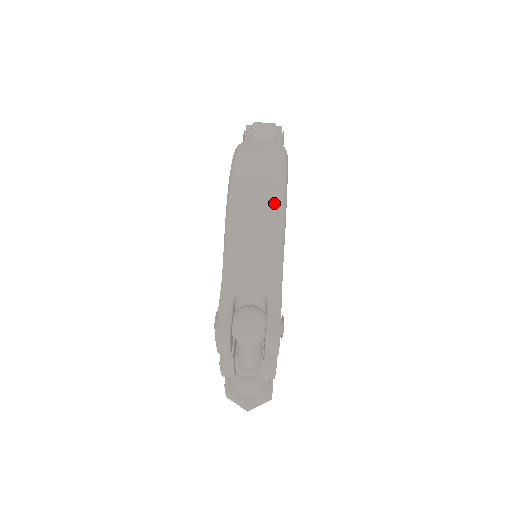
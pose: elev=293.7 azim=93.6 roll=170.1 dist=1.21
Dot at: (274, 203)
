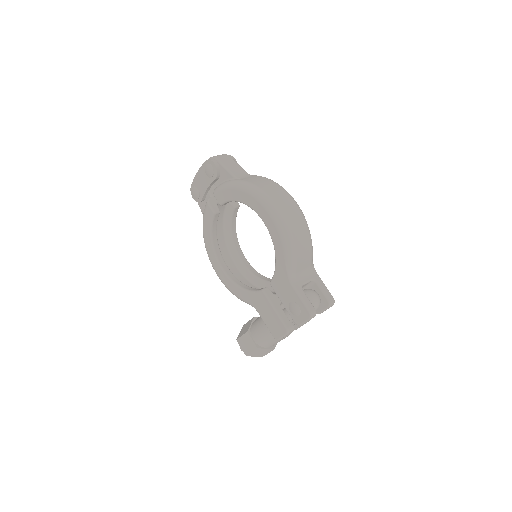
Dot at: (306, 224)
